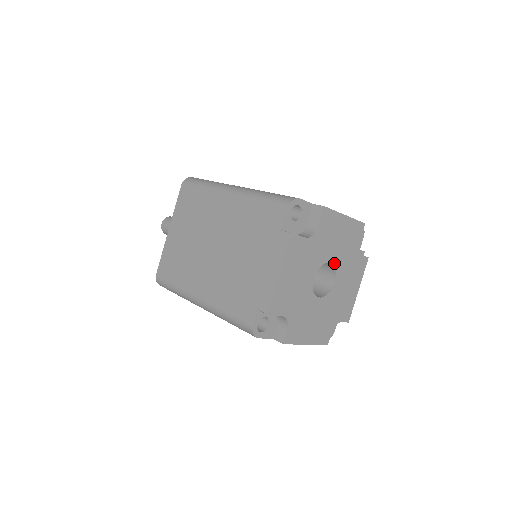
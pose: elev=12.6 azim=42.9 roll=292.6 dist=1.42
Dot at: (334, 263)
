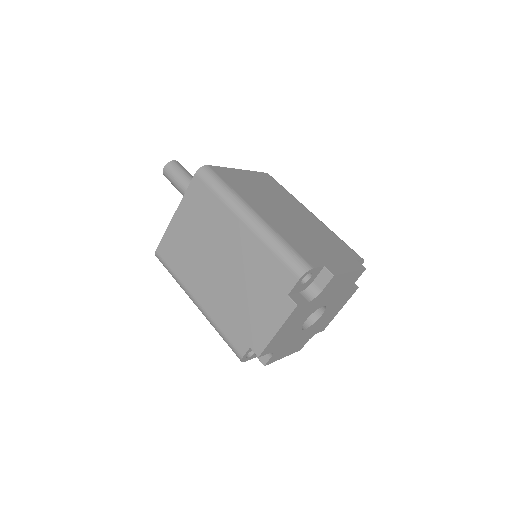
Dot at: (327, 304)
